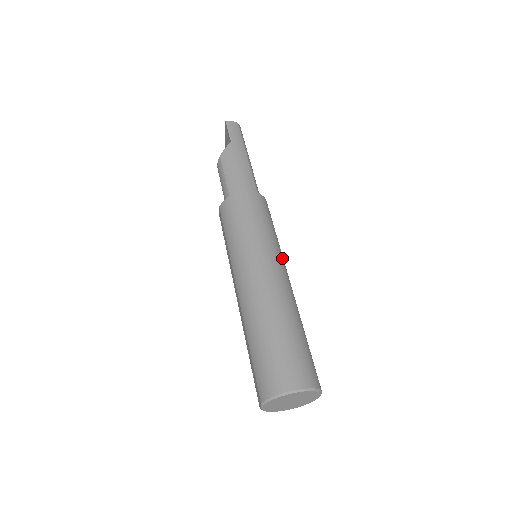
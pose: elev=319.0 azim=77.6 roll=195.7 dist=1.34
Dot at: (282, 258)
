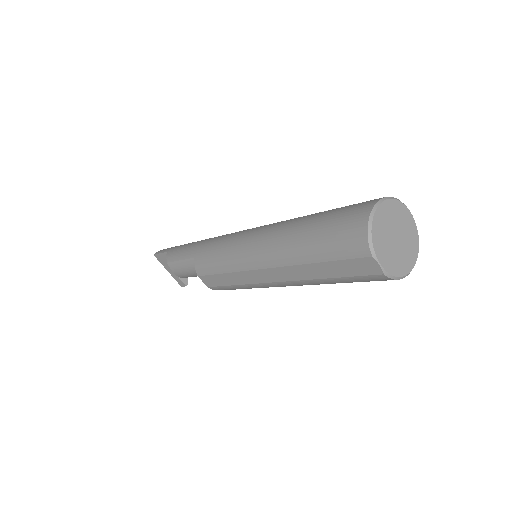
Dot at: occluded
